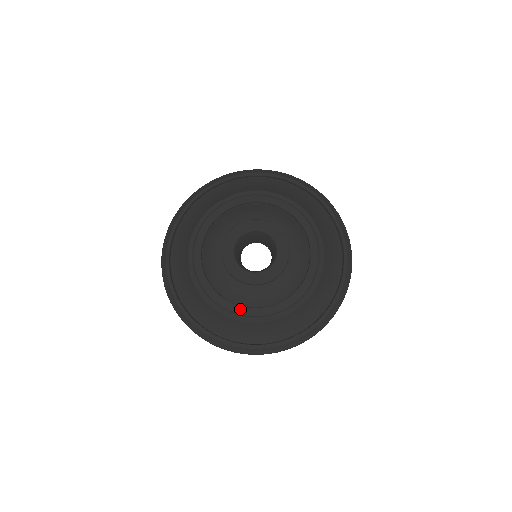
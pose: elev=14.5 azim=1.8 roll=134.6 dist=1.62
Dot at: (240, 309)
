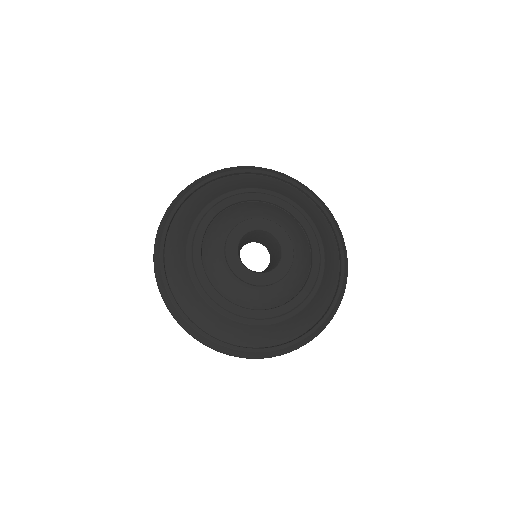
Dot at: (261, 313)
